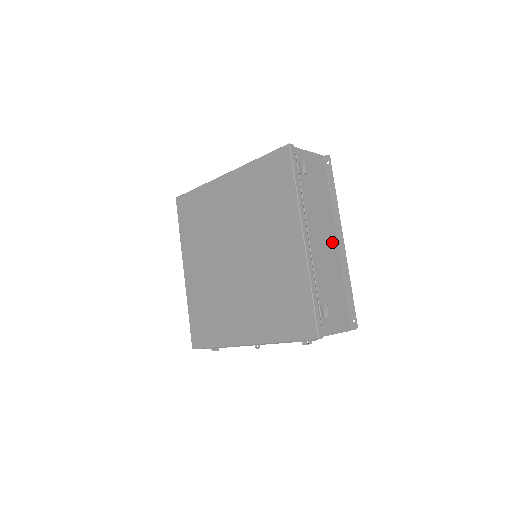
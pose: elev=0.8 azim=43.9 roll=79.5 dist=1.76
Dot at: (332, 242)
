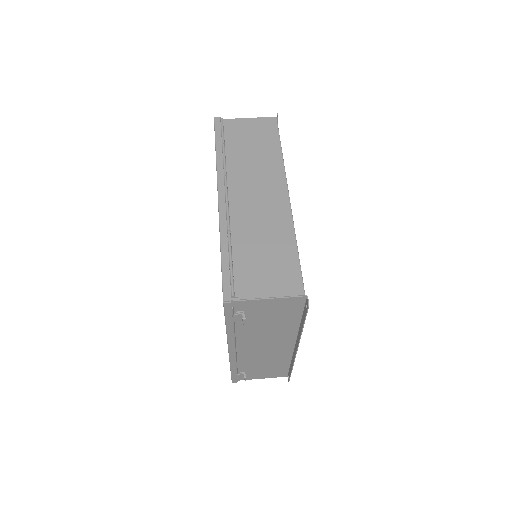
Dot at: (283, 346)
